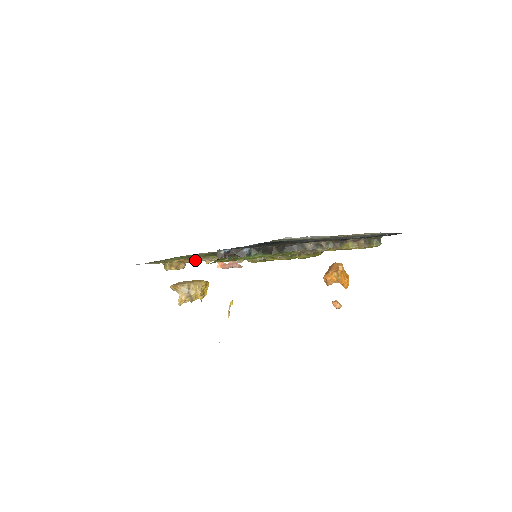
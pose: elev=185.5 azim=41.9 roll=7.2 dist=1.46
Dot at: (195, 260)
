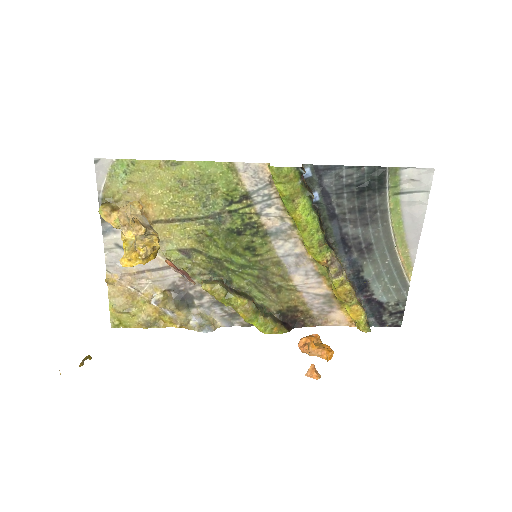
Dot at: (107, 257)
